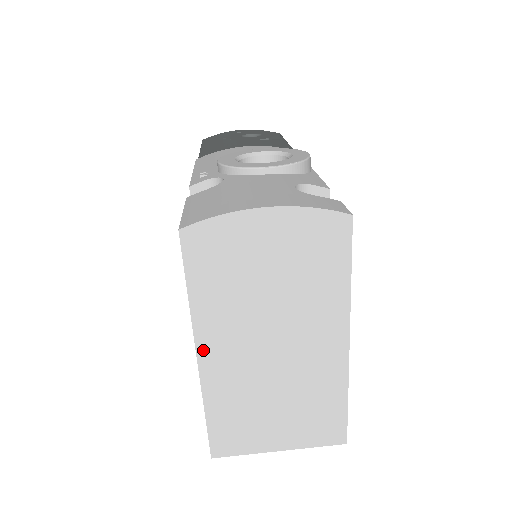
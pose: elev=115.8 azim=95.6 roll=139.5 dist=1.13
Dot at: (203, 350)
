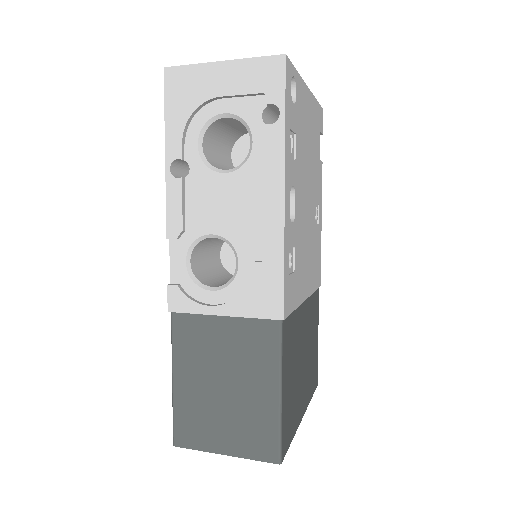
Dot at: occluded
